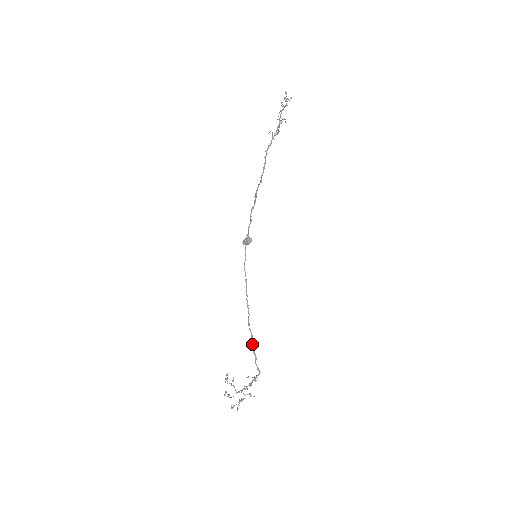
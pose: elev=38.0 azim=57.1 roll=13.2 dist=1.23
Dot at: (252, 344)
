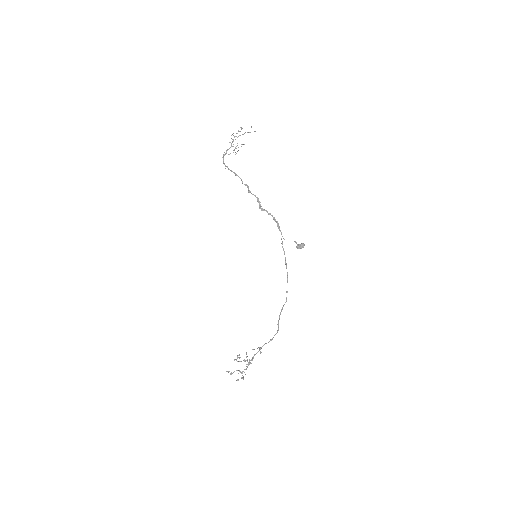
Dot at: occluded
